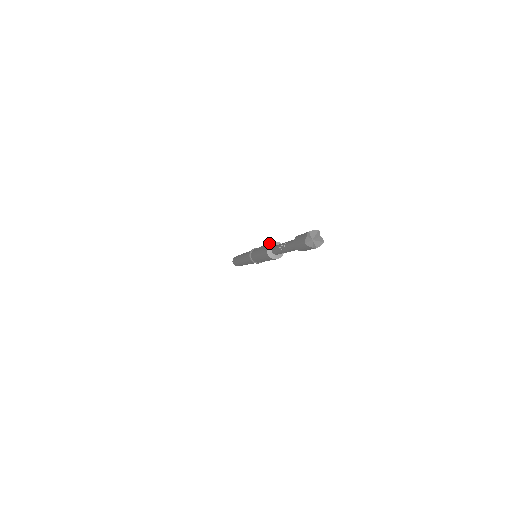
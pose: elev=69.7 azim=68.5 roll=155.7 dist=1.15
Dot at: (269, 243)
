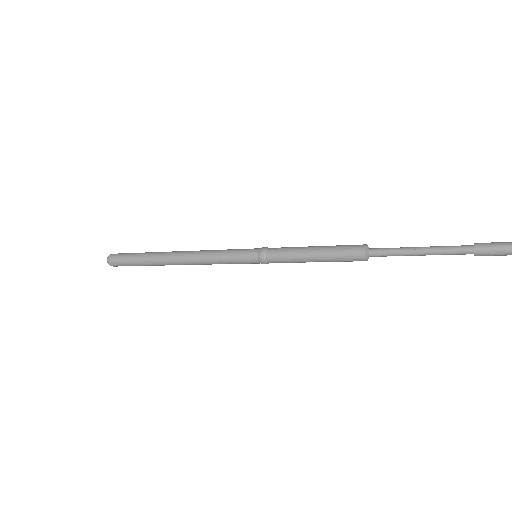
Dot at: (361, 245)
